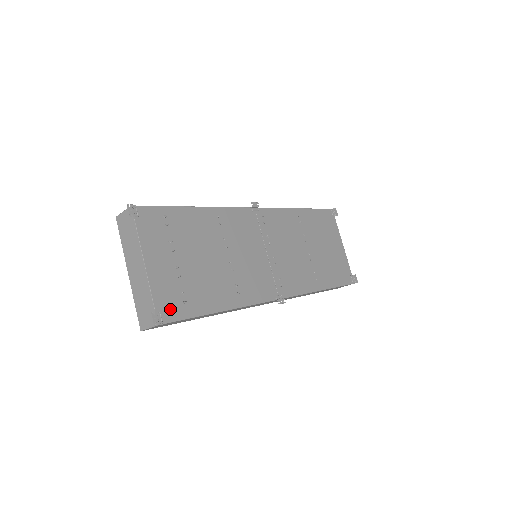
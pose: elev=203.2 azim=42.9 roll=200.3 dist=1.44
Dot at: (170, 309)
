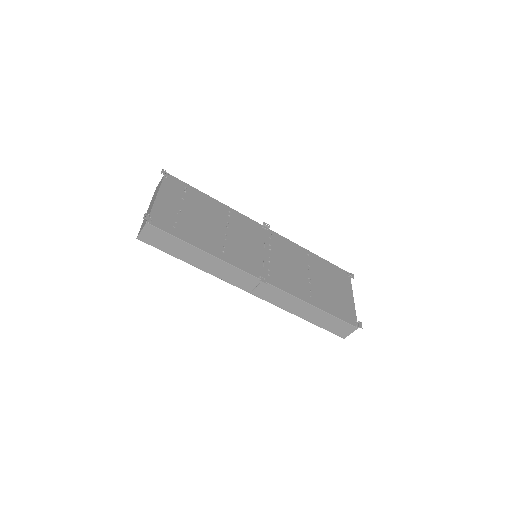
Dot at: (161, 222)
